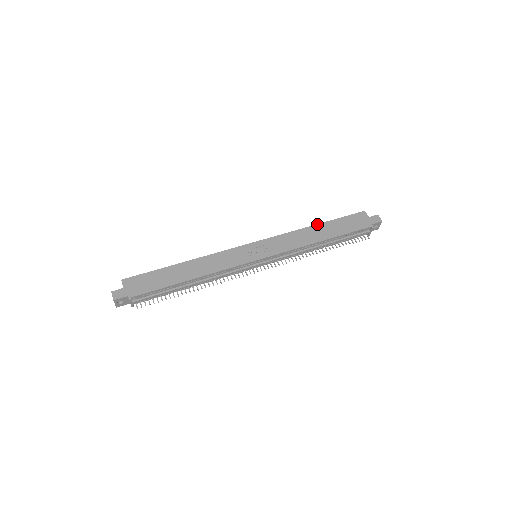
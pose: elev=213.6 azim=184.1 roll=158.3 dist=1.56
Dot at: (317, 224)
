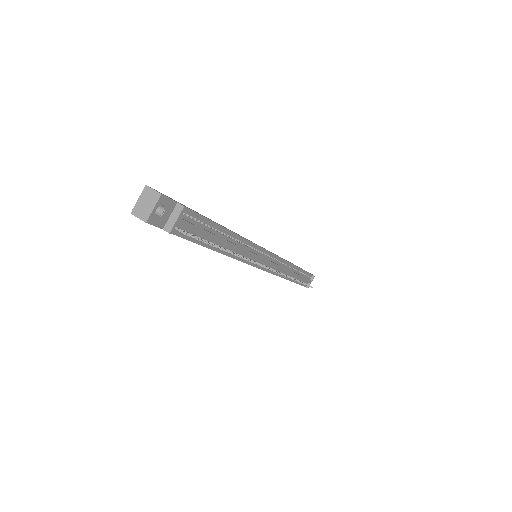
Dot at: occluded
